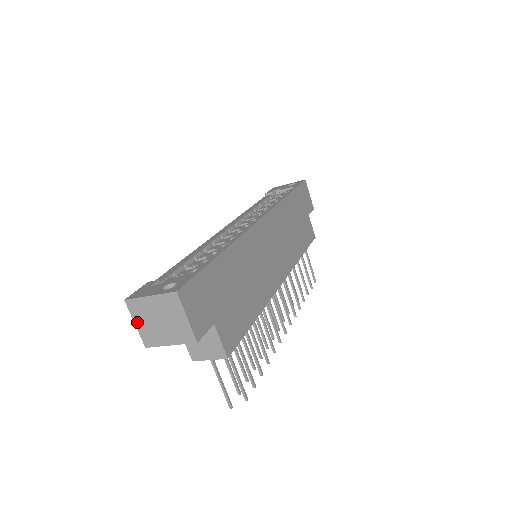
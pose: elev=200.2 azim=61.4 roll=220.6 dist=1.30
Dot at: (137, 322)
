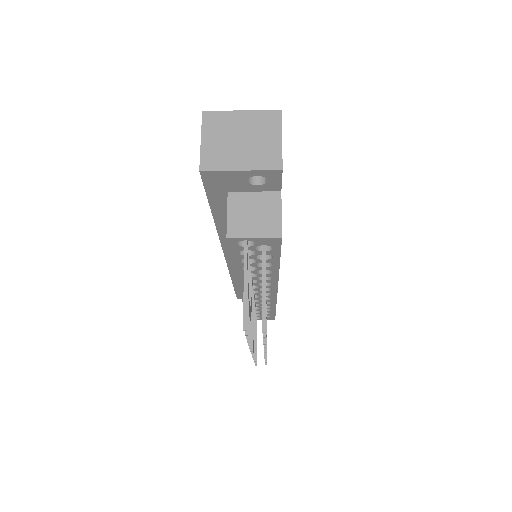
Dot at: (206, 138)
